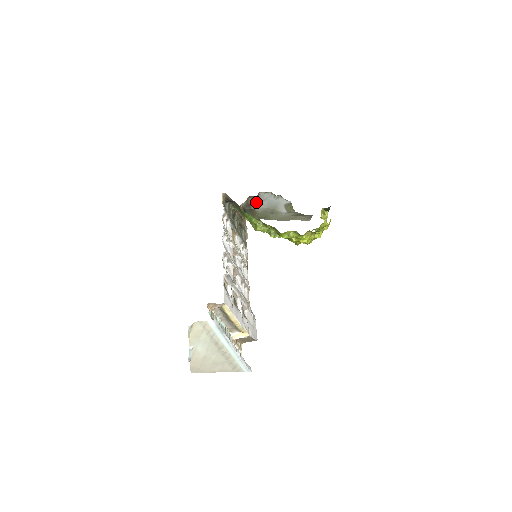
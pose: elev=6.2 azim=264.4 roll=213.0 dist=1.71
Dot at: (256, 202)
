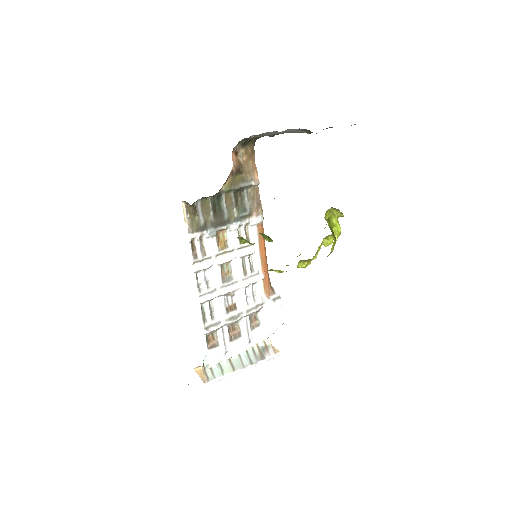
Dot at: occluded
